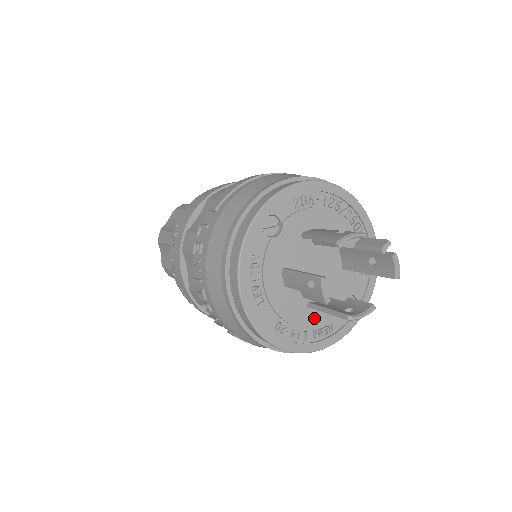
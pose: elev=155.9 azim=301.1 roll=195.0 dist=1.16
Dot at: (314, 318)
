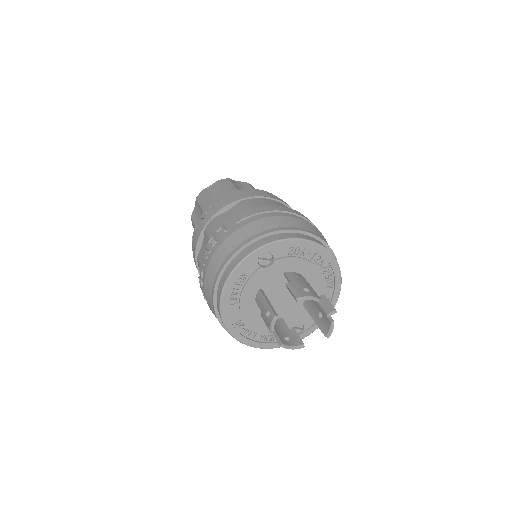
Dot at: (266, 327)
